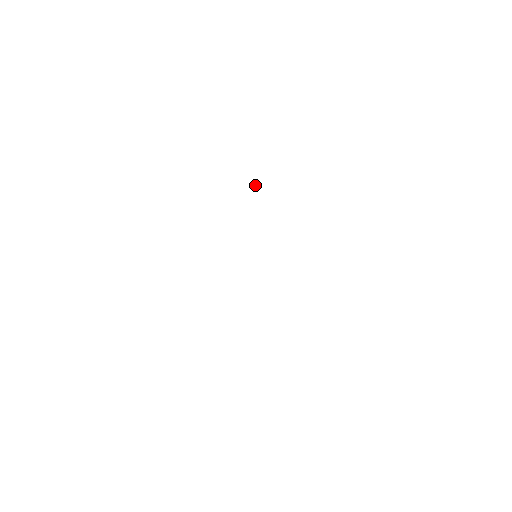
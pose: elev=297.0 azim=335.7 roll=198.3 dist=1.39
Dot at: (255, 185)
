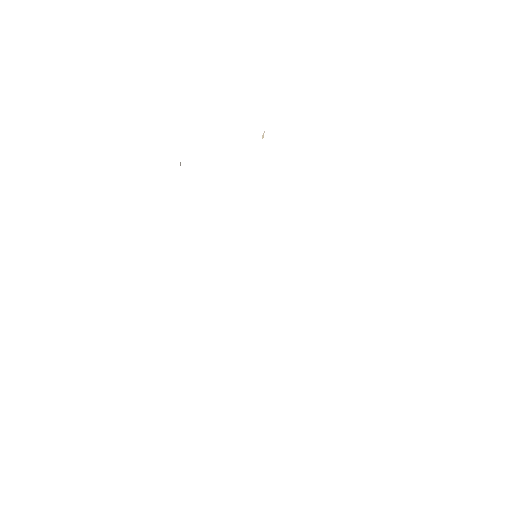
Dot at: (264, 131)
